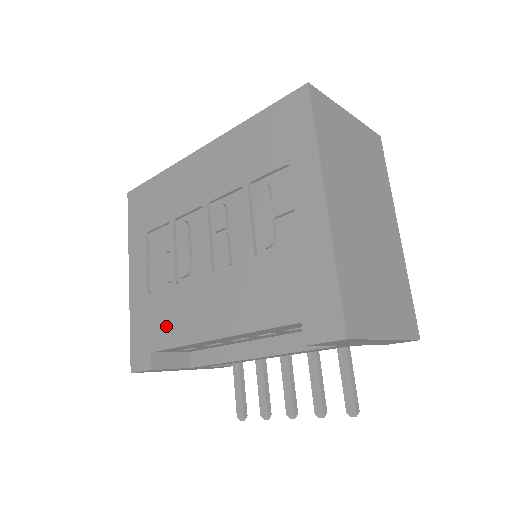
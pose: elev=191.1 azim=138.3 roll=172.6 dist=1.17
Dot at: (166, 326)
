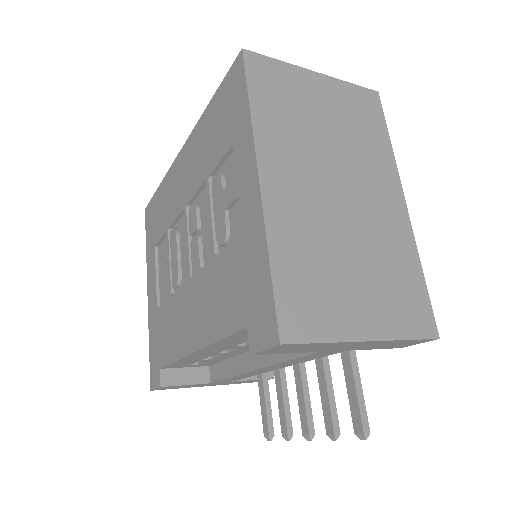
Dot at: (167, 340)
